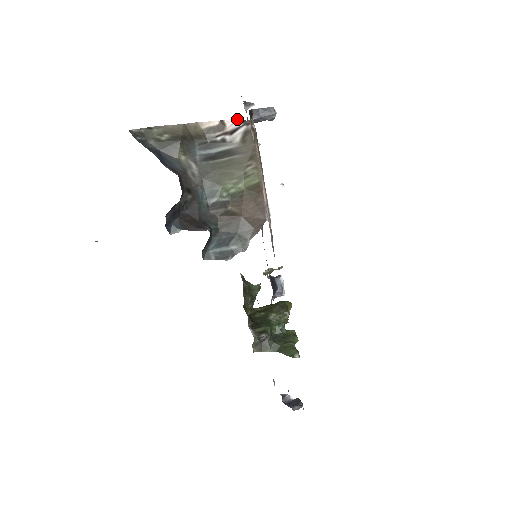
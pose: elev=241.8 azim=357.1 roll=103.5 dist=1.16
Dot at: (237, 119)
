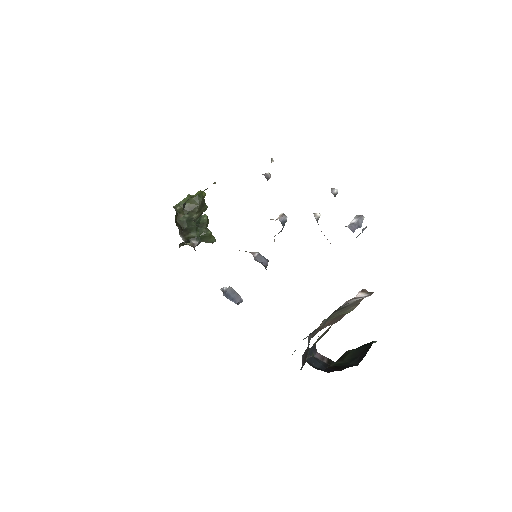
Dot at: (365, 289)
